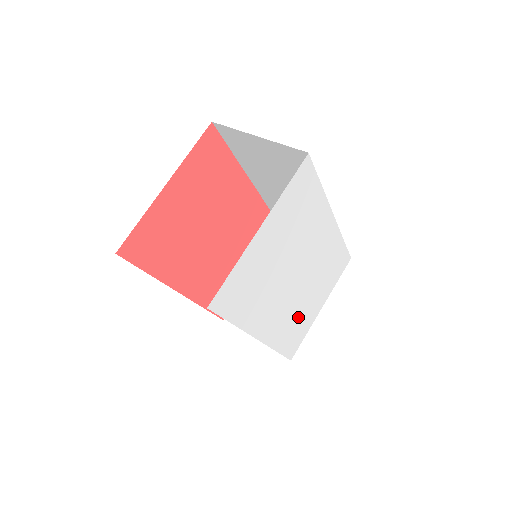
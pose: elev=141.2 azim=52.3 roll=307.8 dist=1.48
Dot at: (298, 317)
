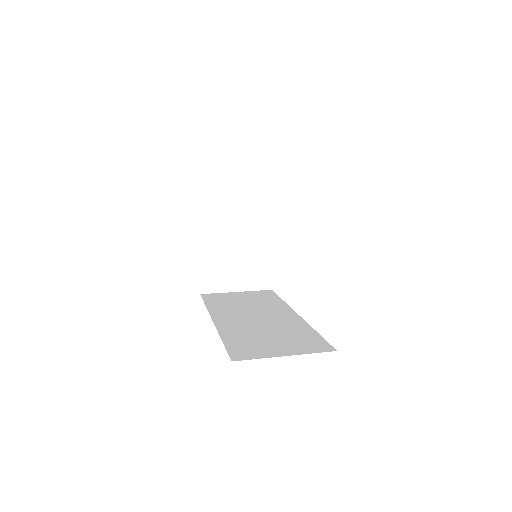
Dot at: occluded
